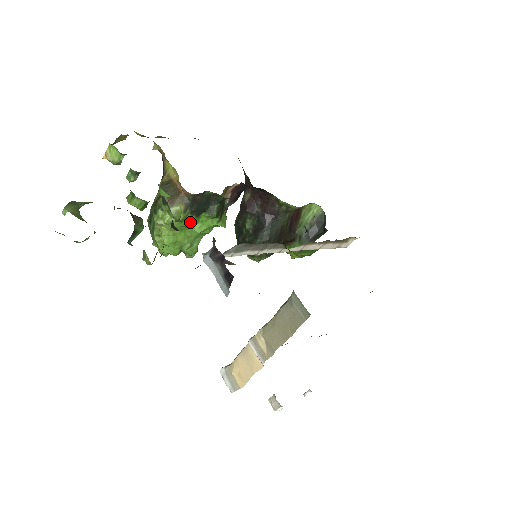
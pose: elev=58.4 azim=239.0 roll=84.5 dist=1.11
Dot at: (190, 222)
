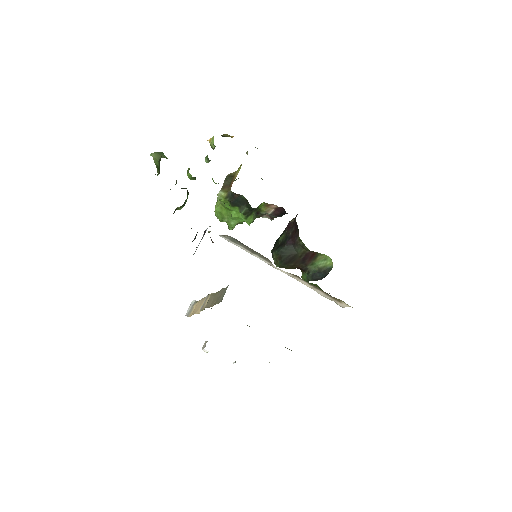
Dot at: (229, 207)
